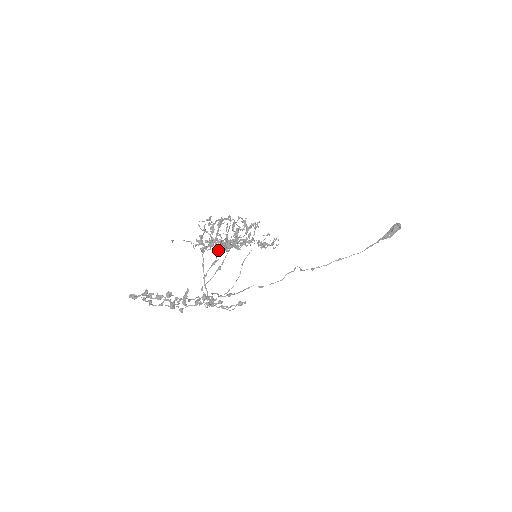
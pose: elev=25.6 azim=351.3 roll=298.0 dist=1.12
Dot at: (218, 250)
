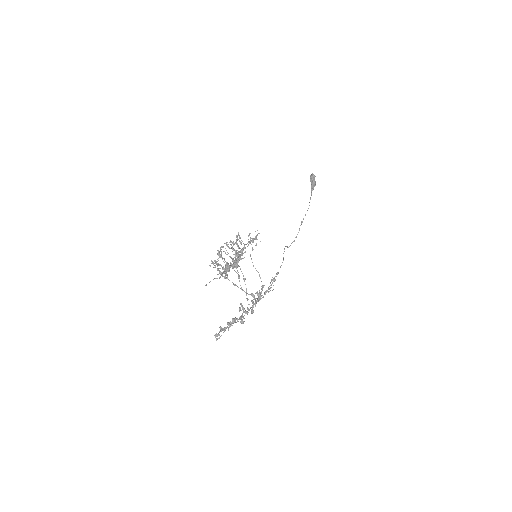
Dot at: occluded
